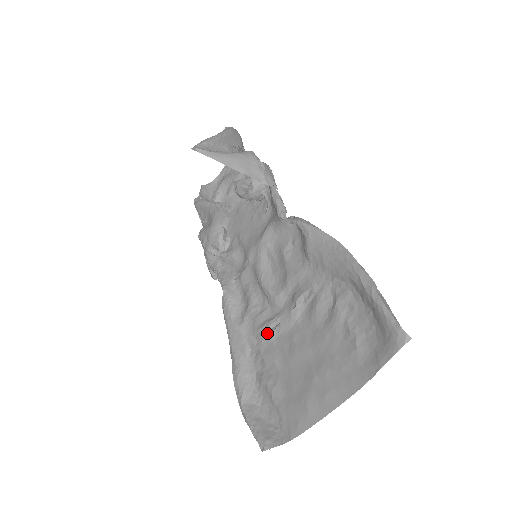
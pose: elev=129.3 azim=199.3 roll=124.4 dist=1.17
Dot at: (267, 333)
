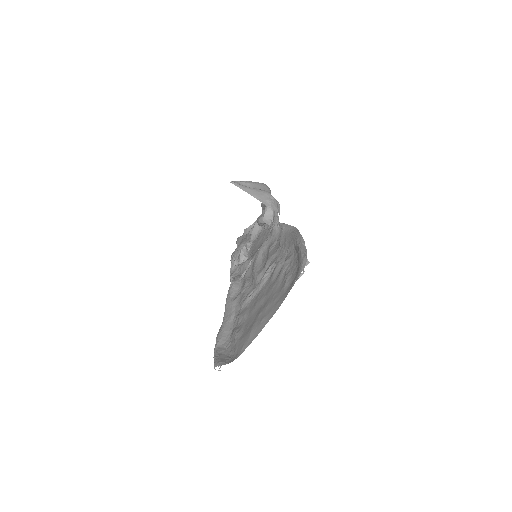
Dot at: (246, 299)
